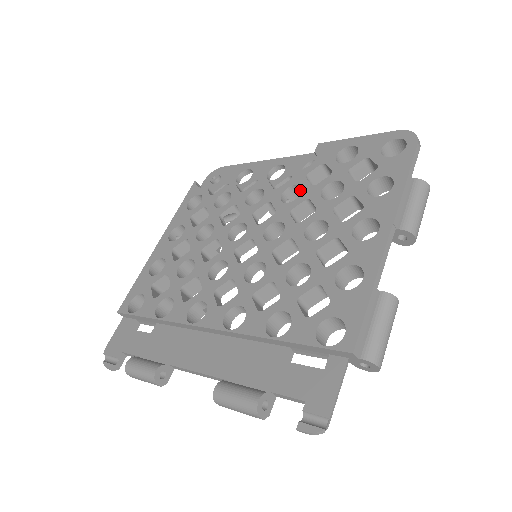
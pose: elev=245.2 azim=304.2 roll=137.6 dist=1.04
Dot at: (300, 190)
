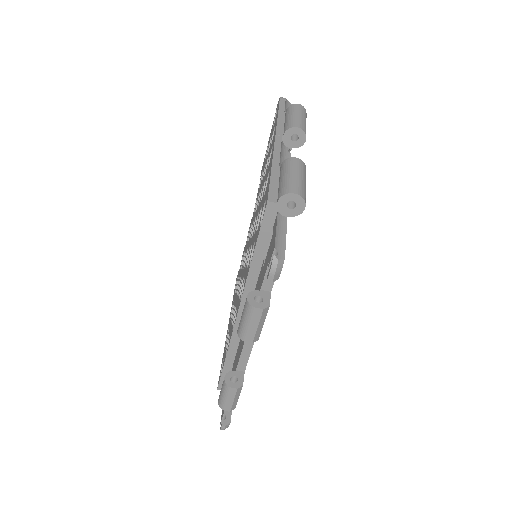
Dot at: occluded
